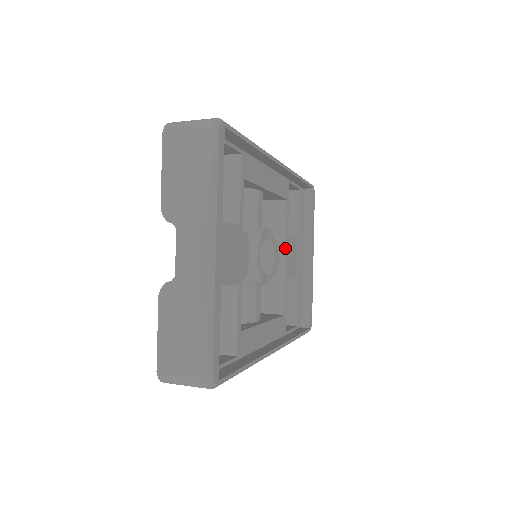
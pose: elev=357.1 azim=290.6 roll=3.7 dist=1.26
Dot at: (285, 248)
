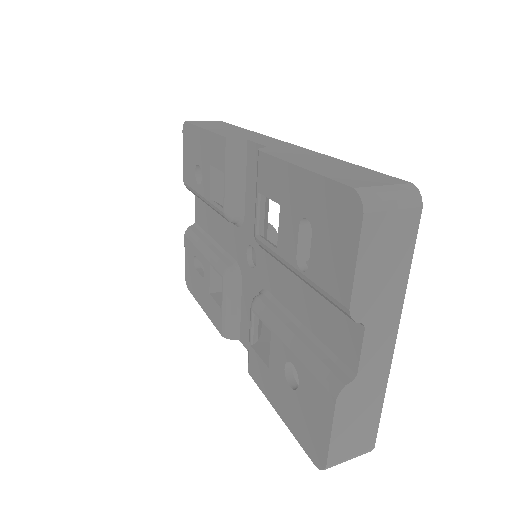
Dot at: occluded
